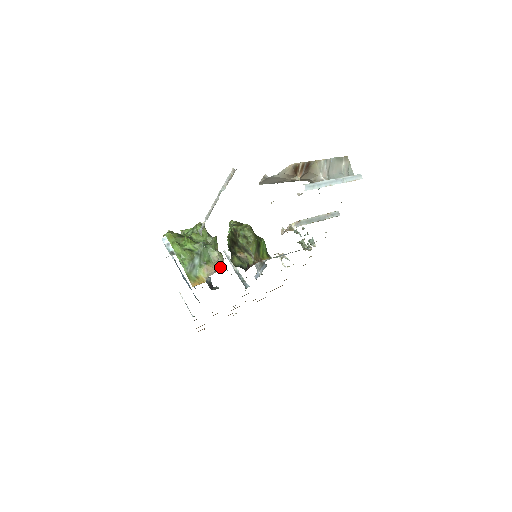
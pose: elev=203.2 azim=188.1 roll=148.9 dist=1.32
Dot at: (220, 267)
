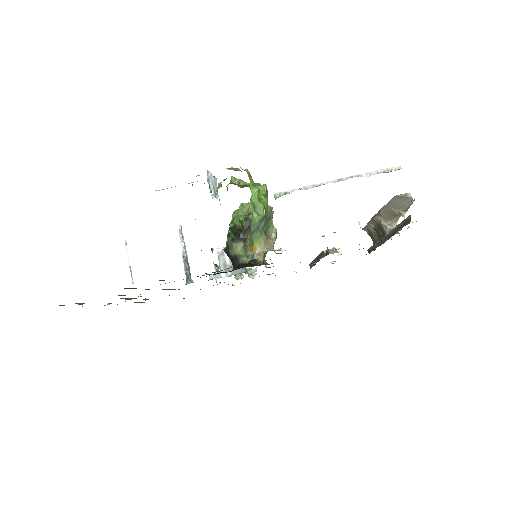
Dot at: (273, 247)
